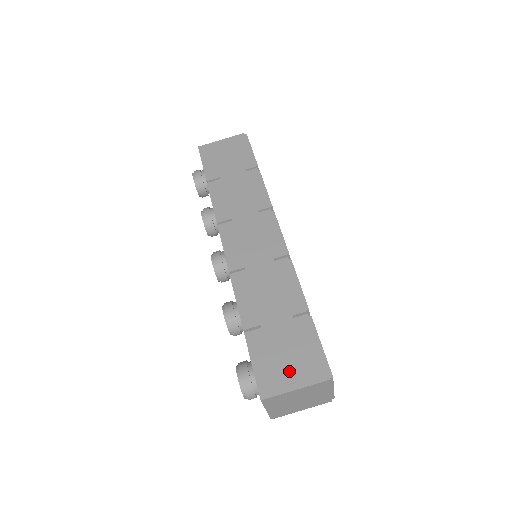
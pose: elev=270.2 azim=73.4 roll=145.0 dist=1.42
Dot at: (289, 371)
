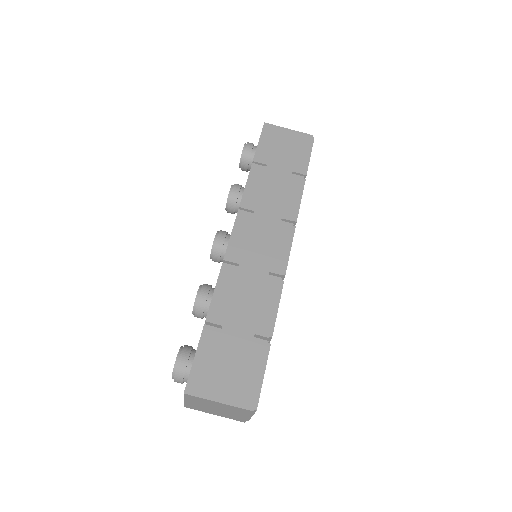
Dot at: (223, 382)
